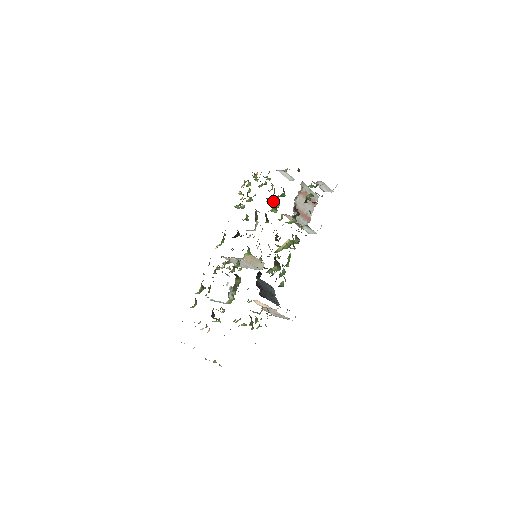
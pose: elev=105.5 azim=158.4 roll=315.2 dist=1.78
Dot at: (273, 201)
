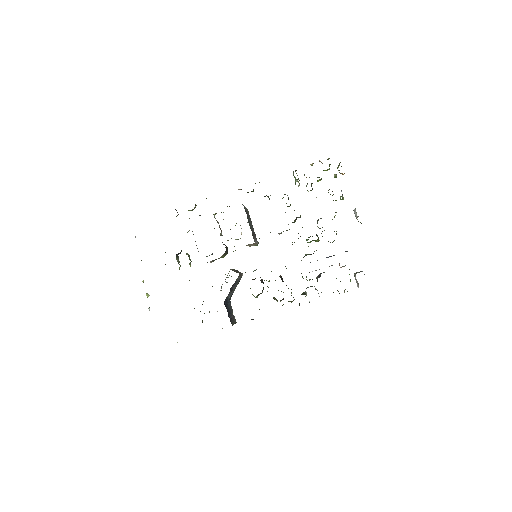
Dot at: occluded
